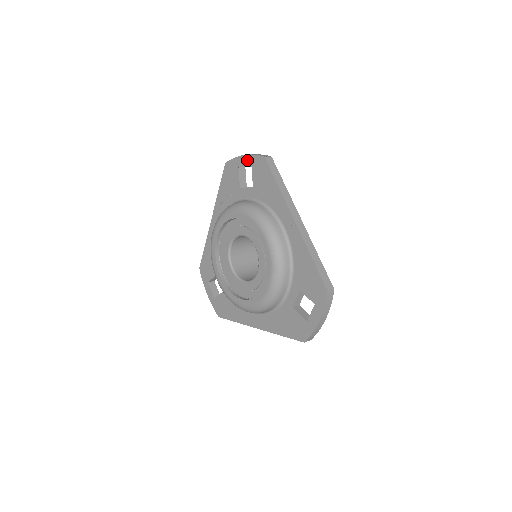
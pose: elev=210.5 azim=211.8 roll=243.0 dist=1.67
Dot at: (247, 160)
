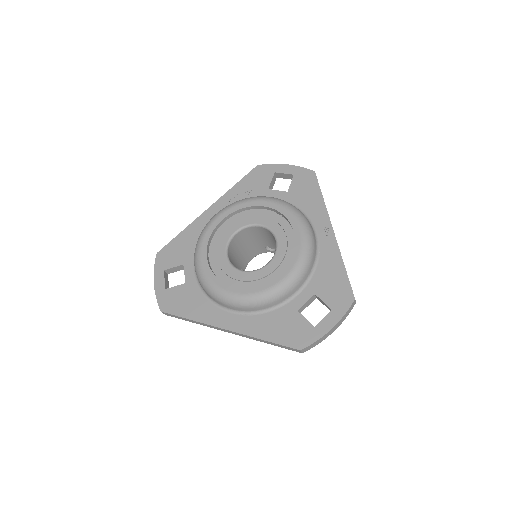
Dot at: (290, 169)
